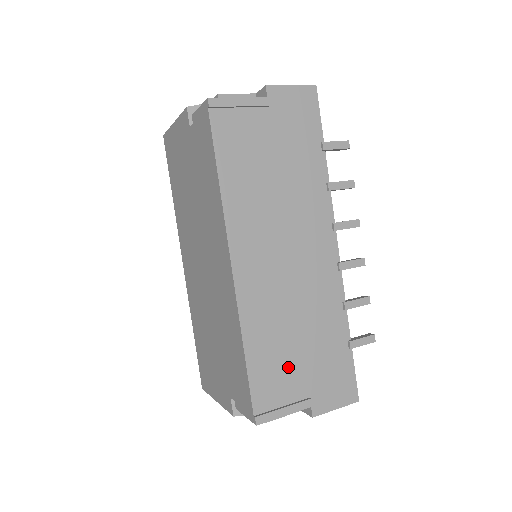
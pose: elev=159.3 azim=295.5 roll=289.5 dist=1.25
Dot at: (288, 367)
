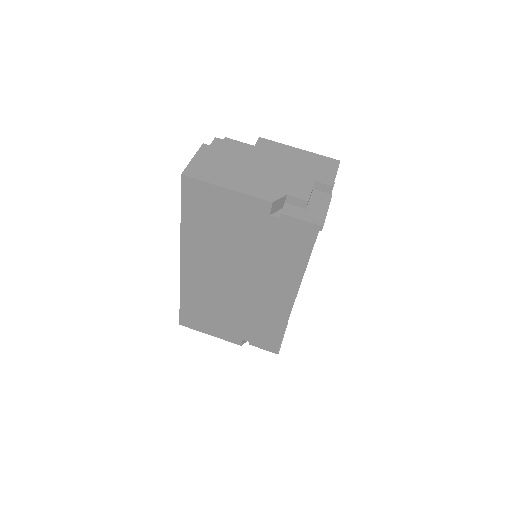
Dot at: occluded
